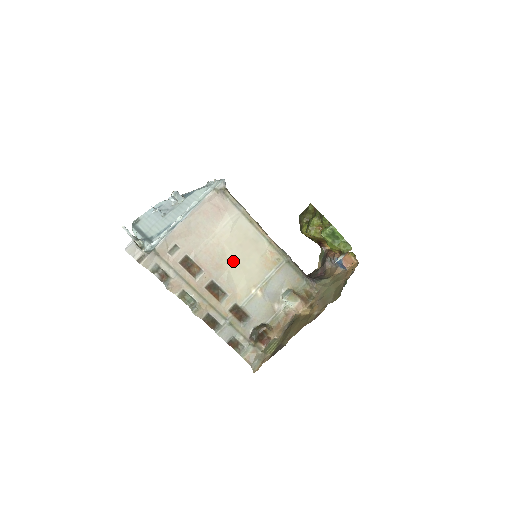
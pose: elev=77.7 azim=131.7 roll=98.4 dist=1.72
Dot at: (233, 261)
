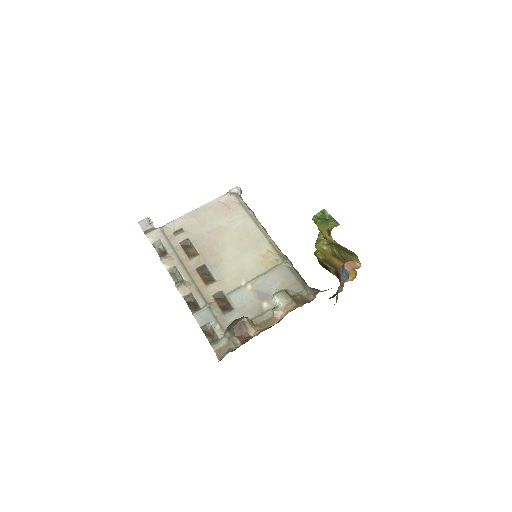
Dot at: (230, 252)
